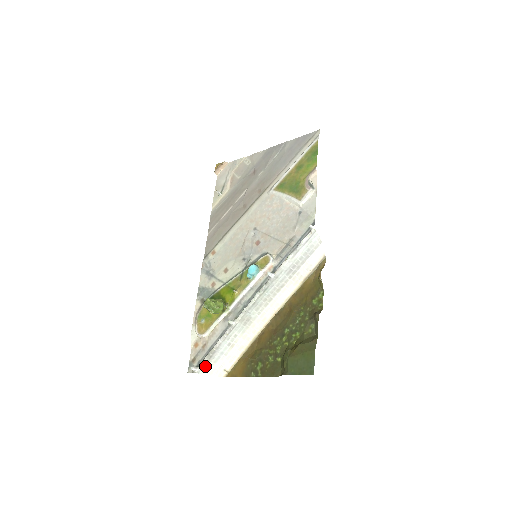
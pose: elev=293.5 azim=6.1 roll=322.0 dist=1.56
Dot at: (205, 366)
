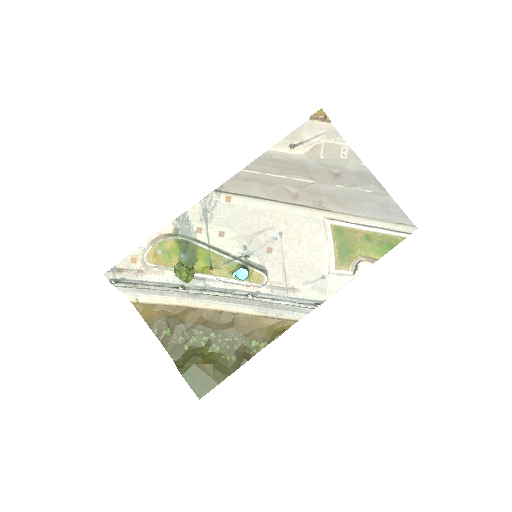
Dot at: (125, 287)
